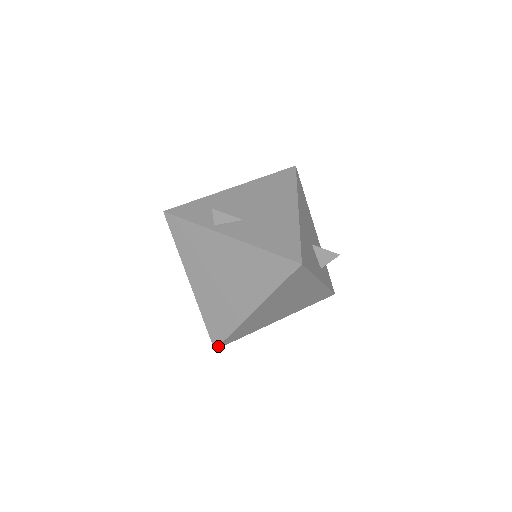
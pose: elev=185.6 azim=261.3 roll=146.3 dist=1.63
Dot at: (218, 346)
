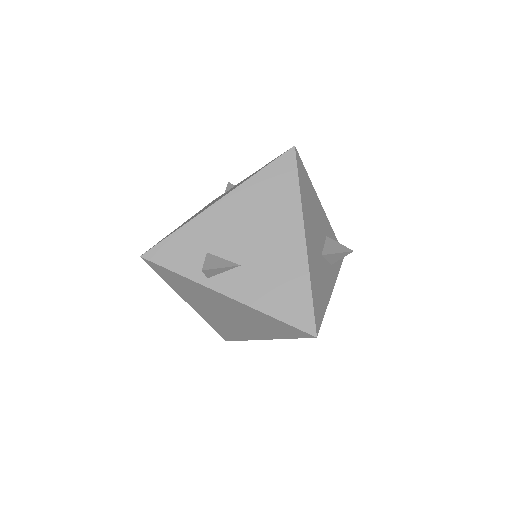
Dot at: occluded
